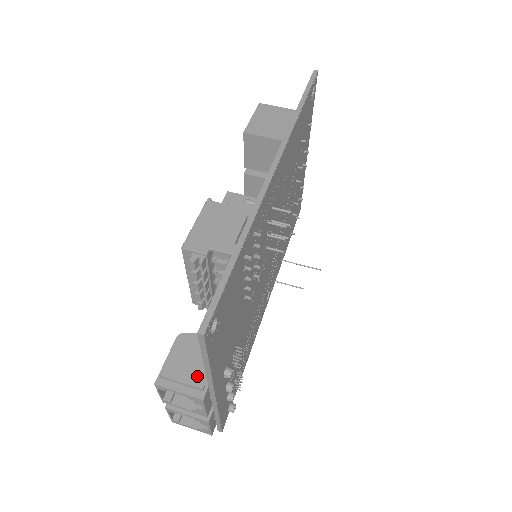
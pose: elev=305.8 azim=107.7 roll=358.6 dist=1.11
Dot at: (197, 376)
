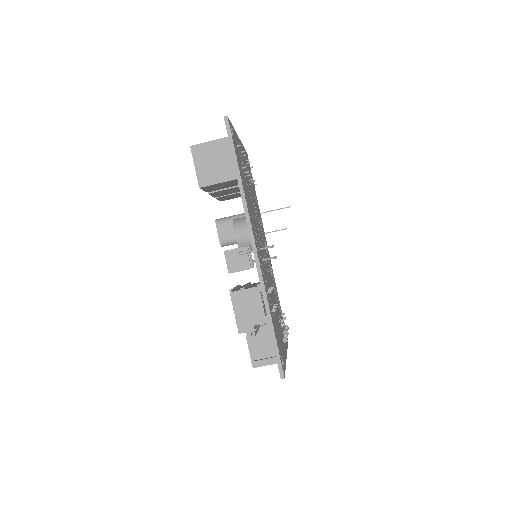
Dot at: (271, 352)
